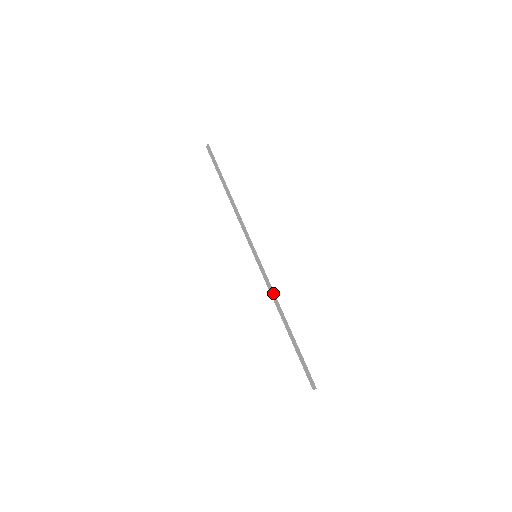
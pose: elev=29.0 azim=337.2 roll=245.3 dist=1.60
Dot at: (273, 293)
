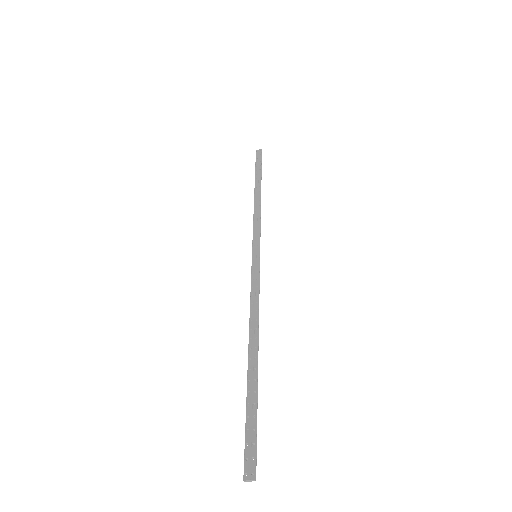
Dot at: occluded
